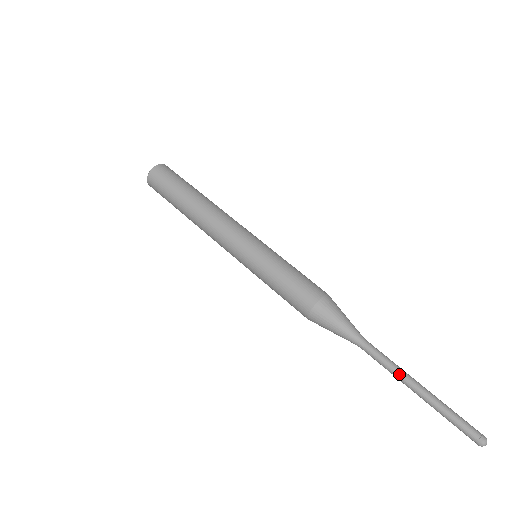
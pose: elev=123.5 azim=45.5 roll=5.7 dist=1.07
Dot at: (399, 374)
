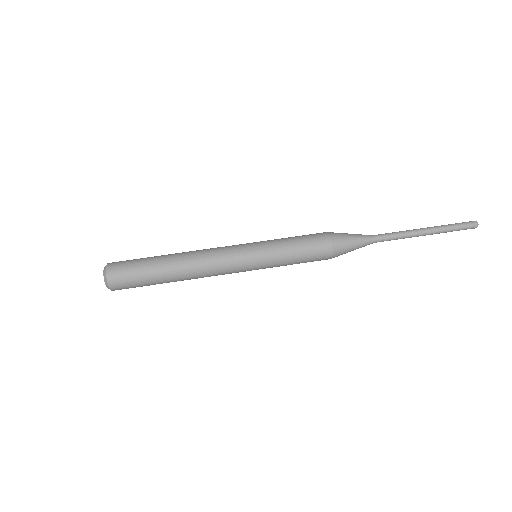
Dot at: (409, 232)
